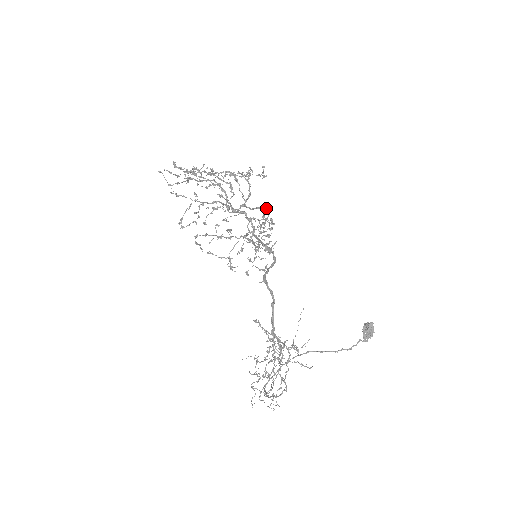
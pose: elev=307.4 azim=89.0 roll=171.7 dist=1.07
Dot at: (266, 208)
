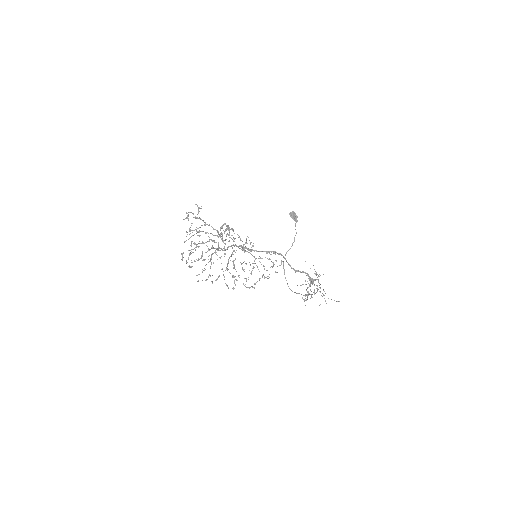
Dot at: (223, 225)
